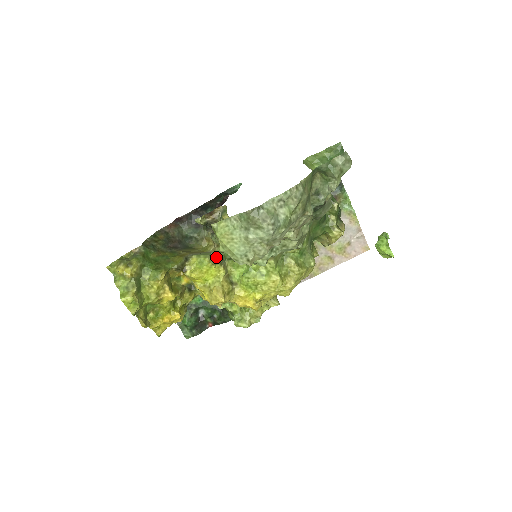
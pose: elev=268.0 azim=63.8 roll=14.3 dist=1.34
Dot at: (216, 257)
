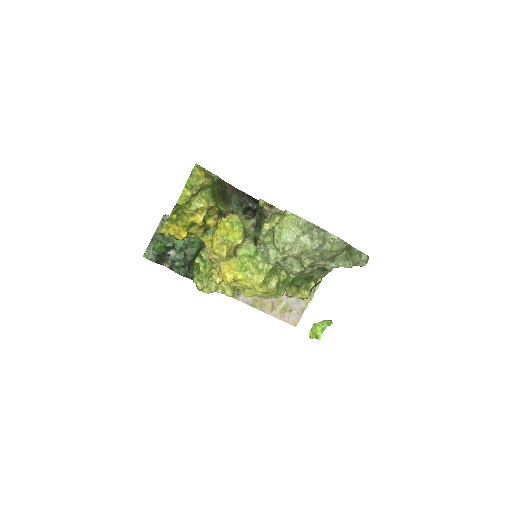
Dot at: occluded
